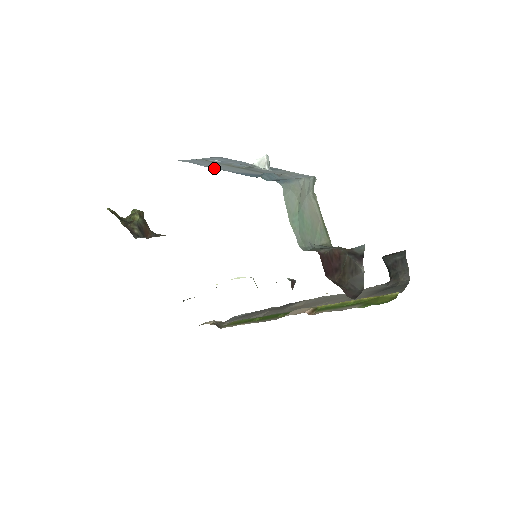
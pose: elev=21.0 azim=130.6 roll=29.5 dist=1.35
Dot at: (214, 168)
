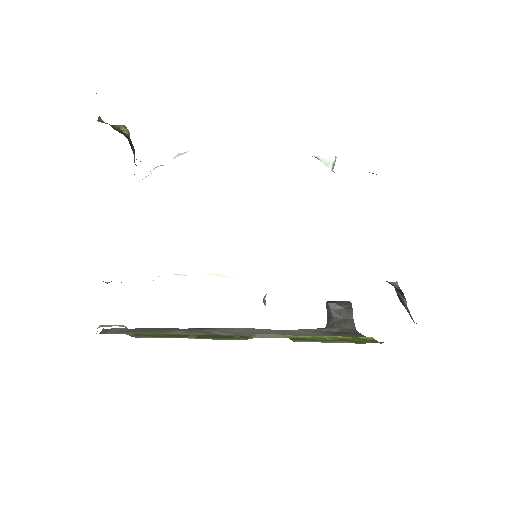
Dot at: occluded
